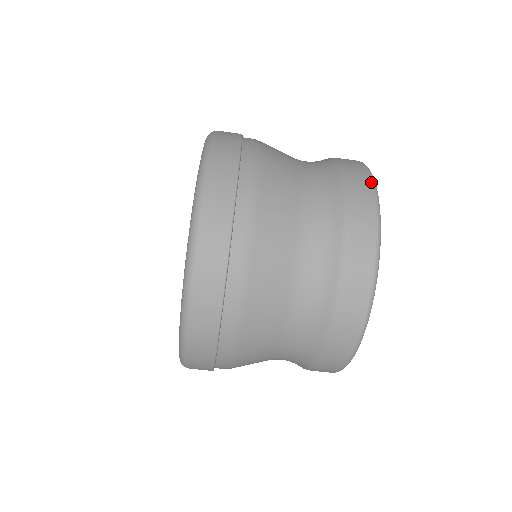
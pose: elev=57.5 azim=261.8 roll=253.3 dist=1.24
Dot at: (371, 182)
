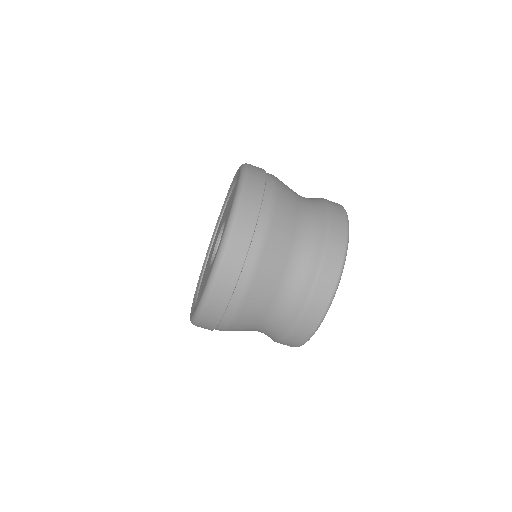
Dot at: (343, 209)
